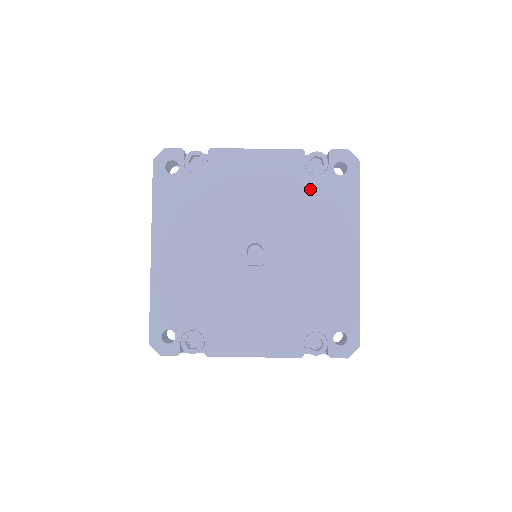
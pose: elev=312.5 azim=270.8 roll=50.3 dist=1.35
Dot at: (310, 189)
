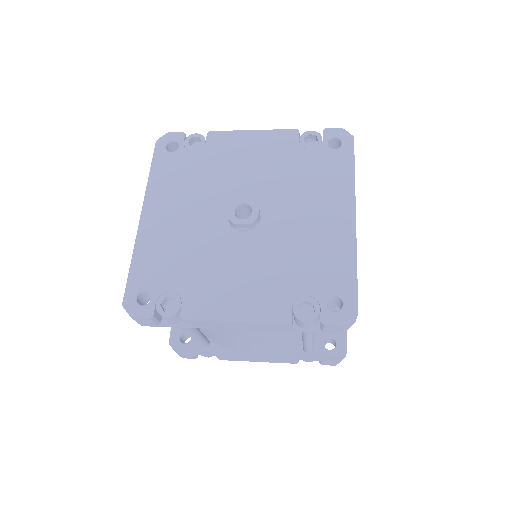
Dot at: (303, 161)
